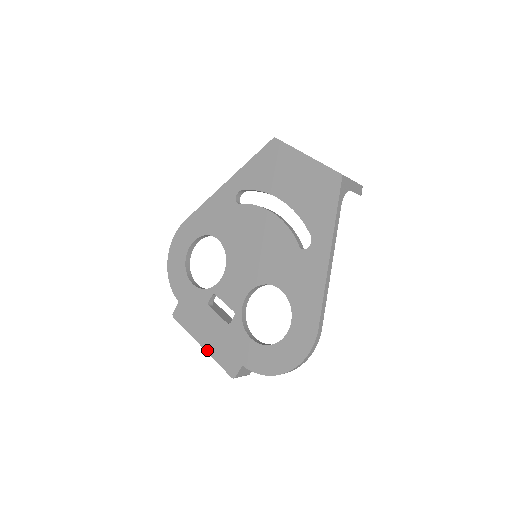
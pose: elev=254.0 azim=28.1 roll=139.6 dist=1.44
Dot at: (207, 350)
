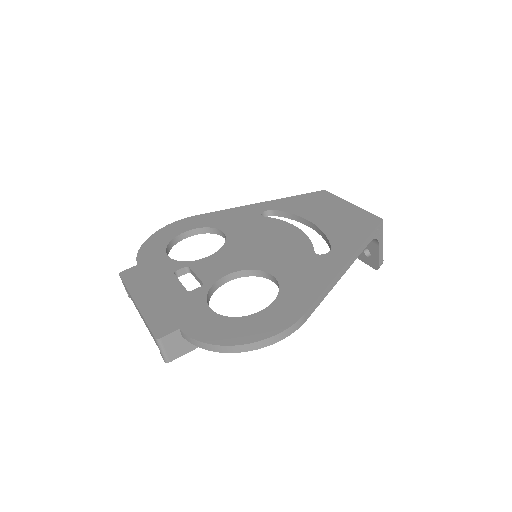
Dot at: (141, 307)
